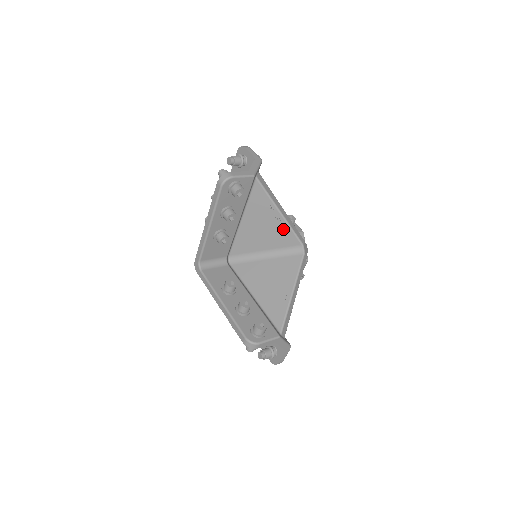
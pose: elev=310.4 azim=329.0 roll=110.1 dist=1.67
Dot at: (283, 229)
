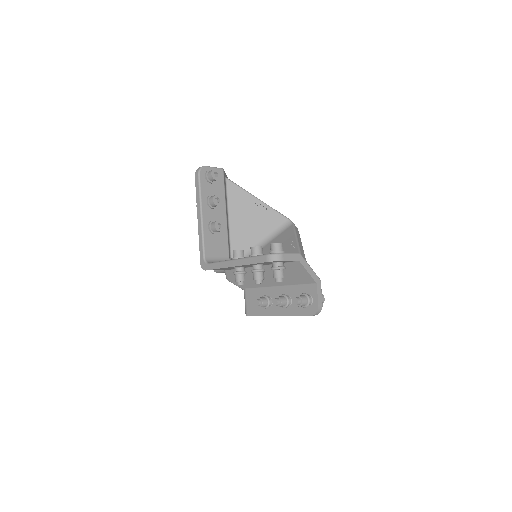
Dot at: (266, 212)
